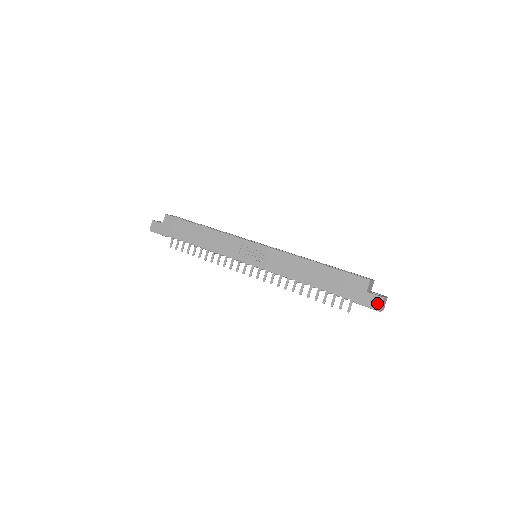
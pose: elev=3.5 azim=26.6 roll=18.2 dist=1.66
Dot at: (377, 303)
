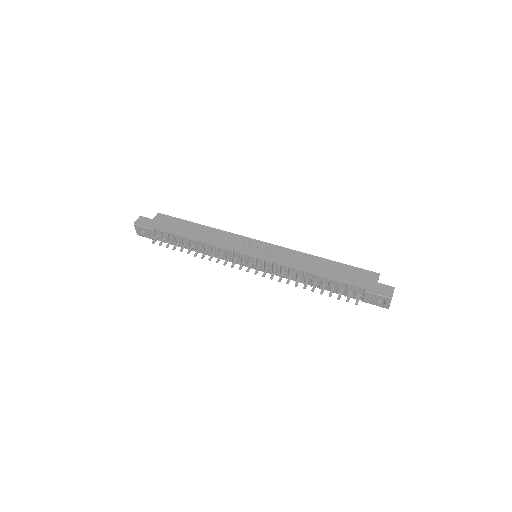
Dot at: (389, 291)
